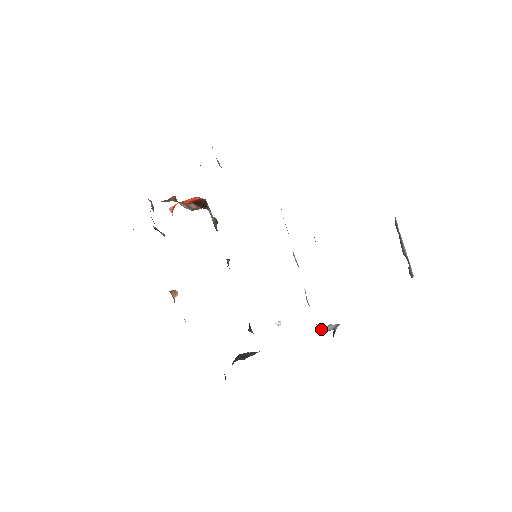
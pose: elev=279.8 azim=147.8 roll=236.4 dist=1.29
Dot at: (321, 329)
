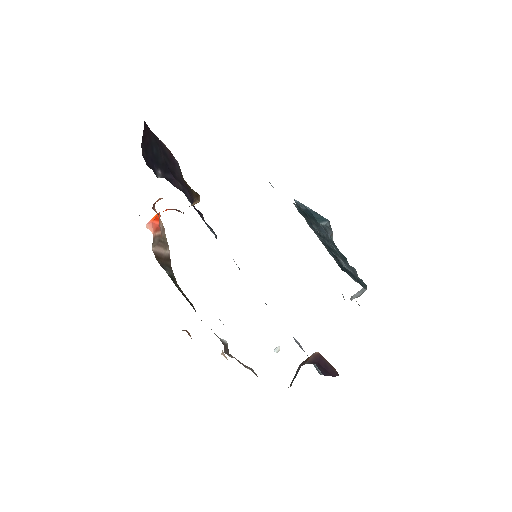
Dot at: occluded
